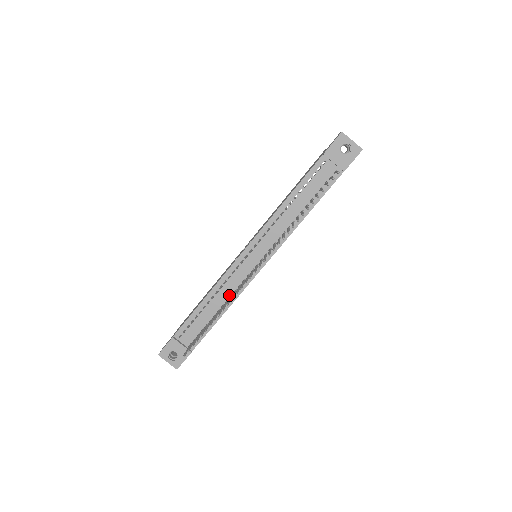
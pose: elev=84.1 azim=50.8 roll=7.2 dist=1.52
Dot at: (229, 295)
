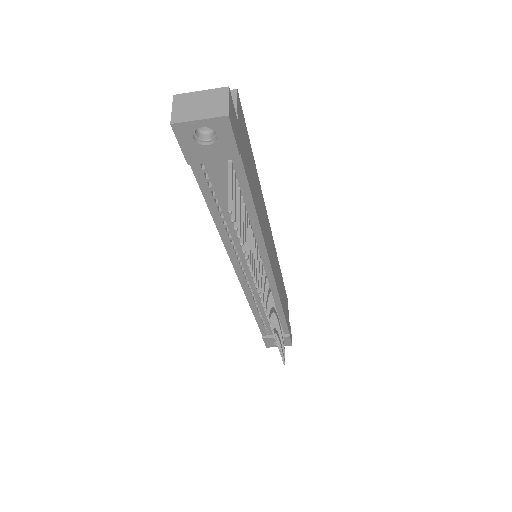
Dot at: occluded
